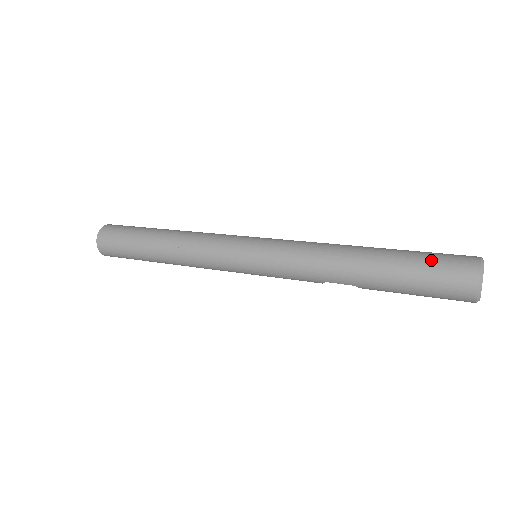
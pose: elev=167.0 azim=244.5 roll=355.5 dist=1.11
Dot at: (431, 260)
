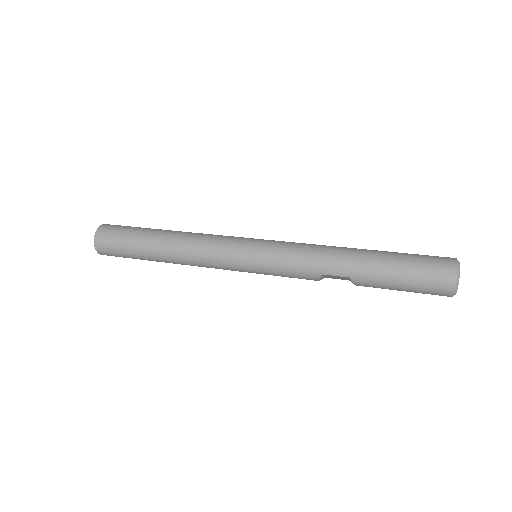
Dot at: (417, 255)
